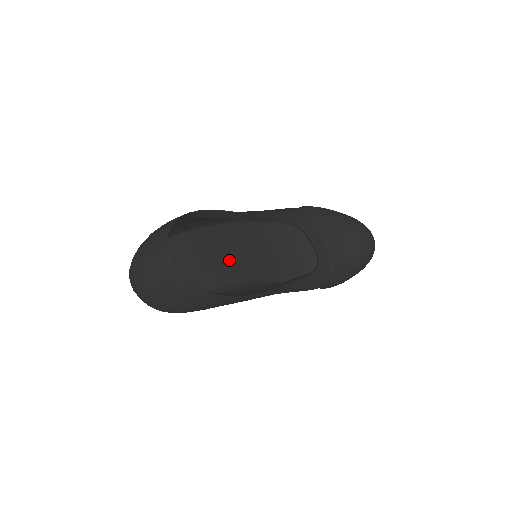
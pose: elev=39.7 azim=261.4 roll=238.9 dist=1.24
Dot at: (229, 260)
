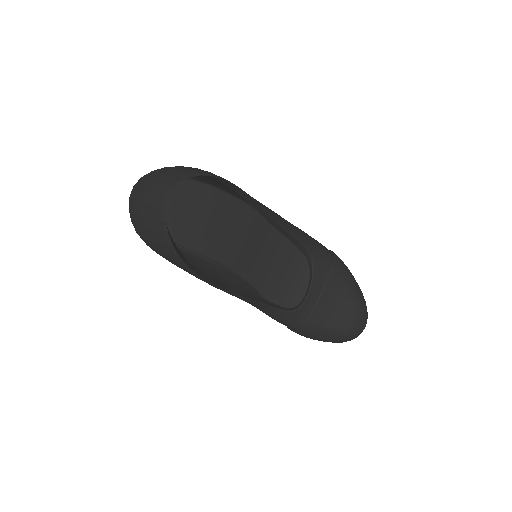
Dot at: (231, 240)
